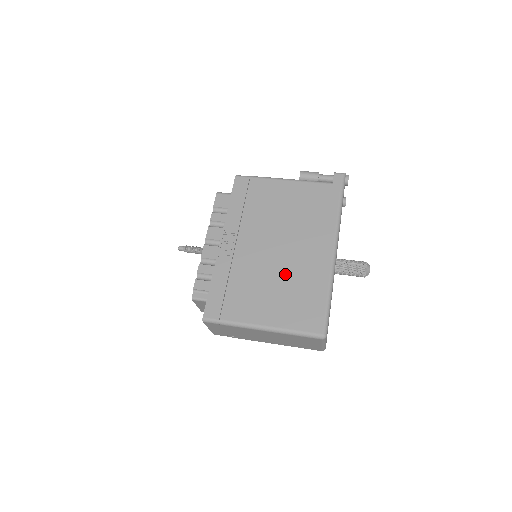
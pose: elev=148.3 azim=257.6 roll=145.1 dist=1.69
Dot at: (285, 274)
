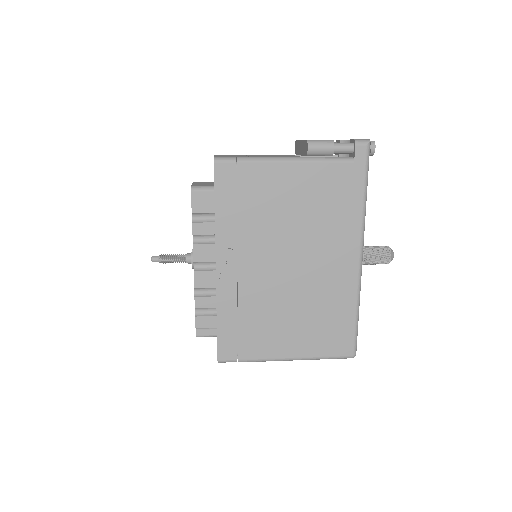
Dot at: (305, 297)
